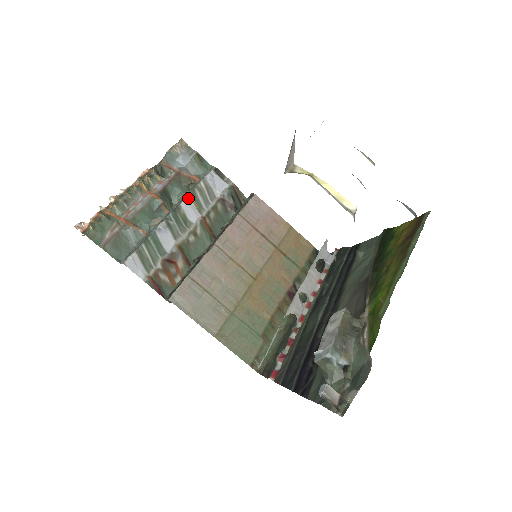
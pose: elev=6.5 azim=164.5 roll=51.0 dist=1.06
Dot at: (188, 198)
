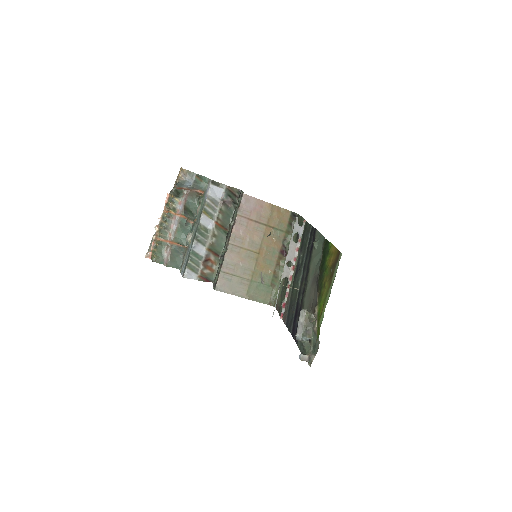
Dot at: (203, 216)
